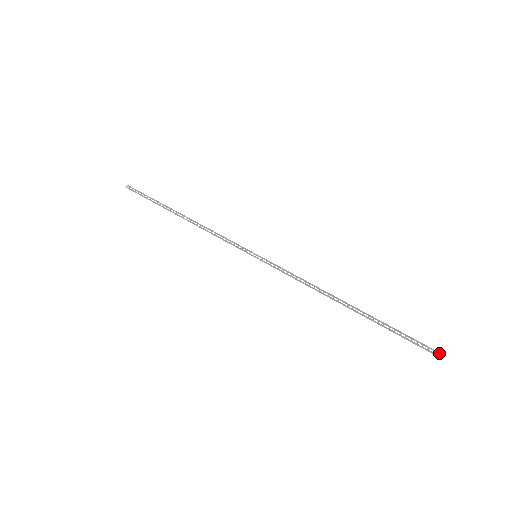
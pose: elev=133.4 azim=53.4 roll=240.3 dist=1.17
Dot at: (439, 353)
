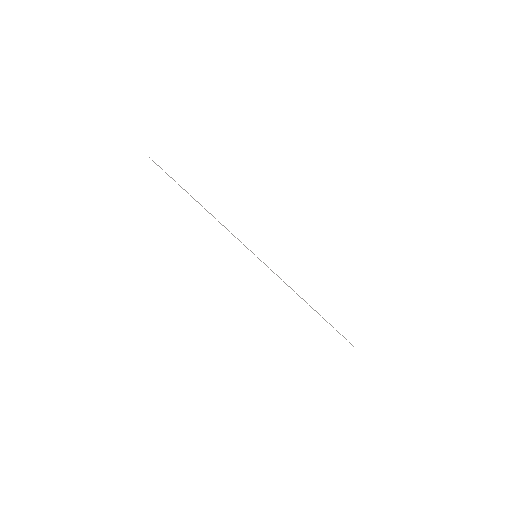
Dot at: (353, 346)
